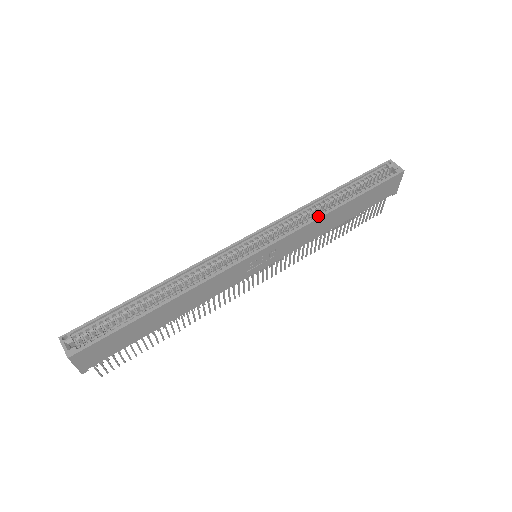
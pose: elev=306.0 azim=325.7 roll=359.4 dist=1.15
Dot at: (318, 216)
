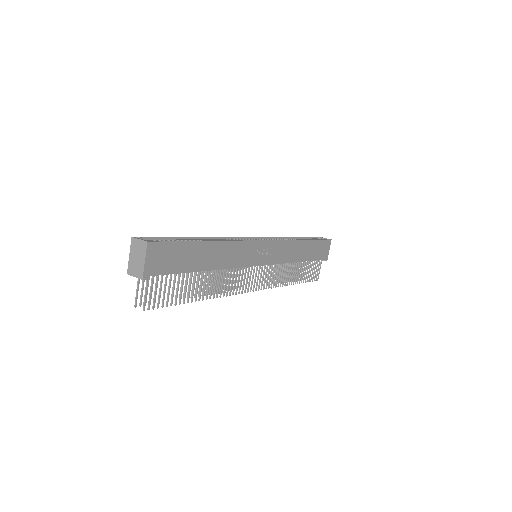
Dot at: occluded
